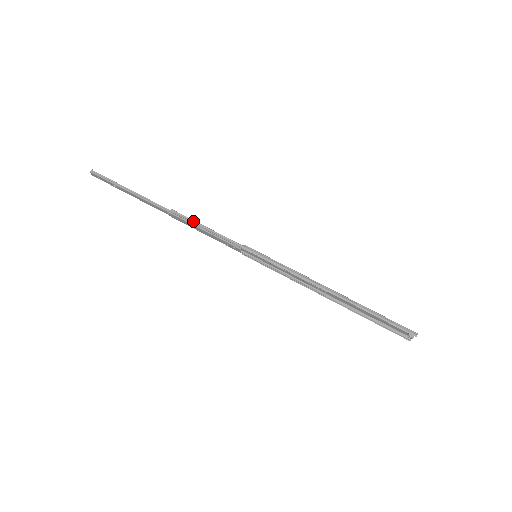
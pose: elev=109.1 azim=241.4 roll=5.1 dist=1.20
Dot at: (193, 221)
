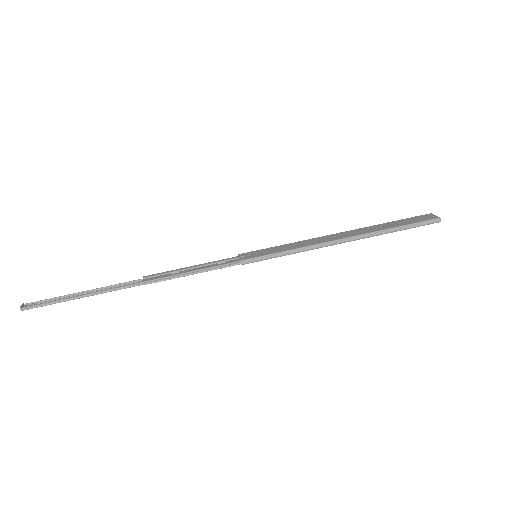
Dot at: (173, 277)
